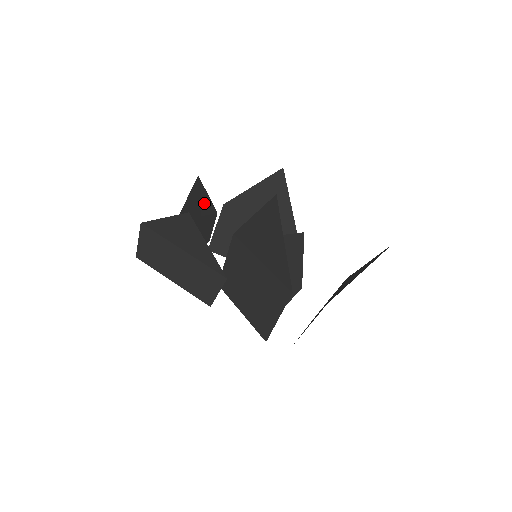
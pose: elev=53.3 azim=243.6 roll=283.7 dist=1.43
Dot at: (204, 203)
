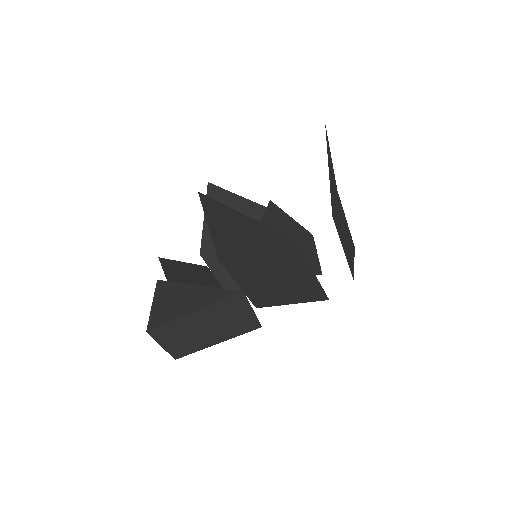
Dot at: (186, 270)
